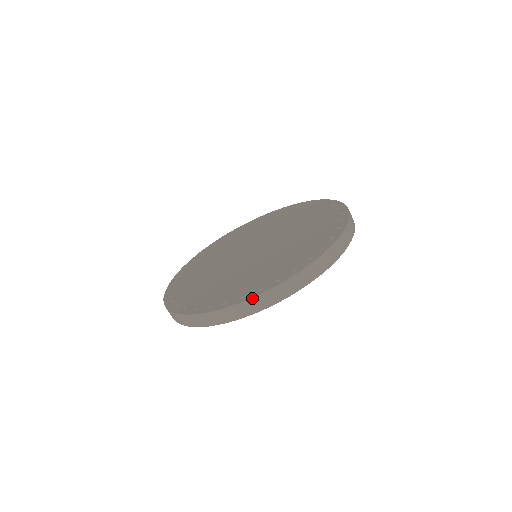
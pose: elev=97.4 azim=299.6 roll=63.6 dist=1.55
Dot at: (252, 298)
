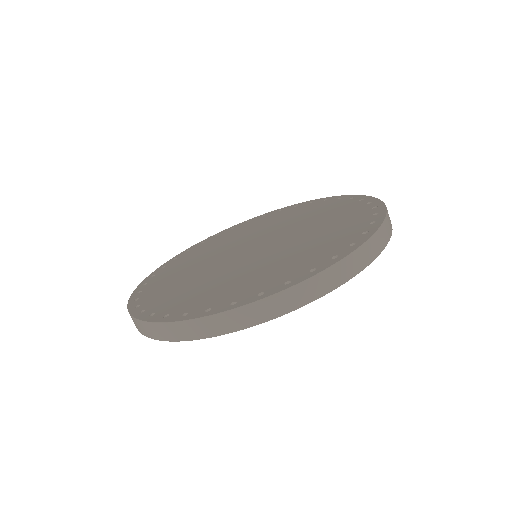
Dot at: (219, 313)
